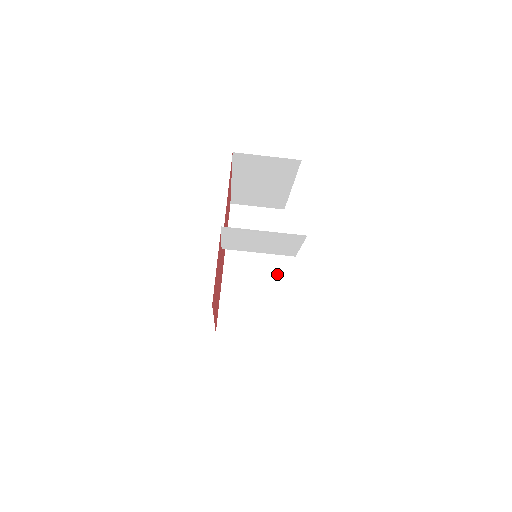
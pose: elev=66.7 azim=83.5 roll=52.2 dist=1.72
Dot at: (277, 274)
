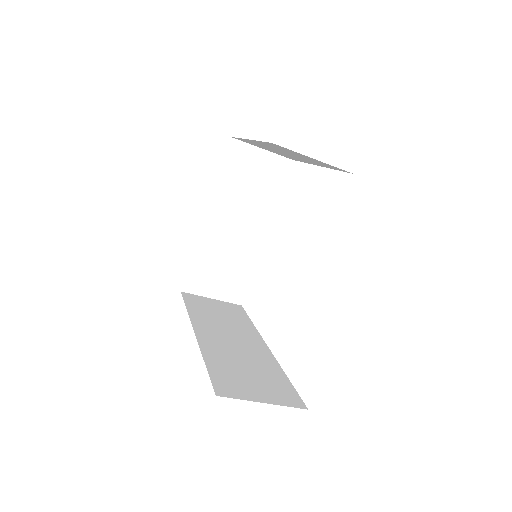
Dot at: (263, 237)
